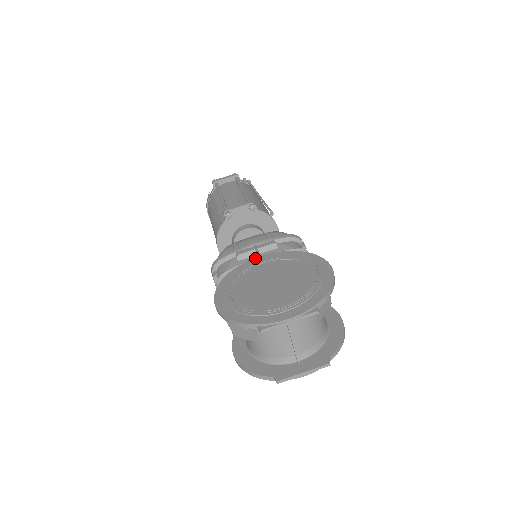
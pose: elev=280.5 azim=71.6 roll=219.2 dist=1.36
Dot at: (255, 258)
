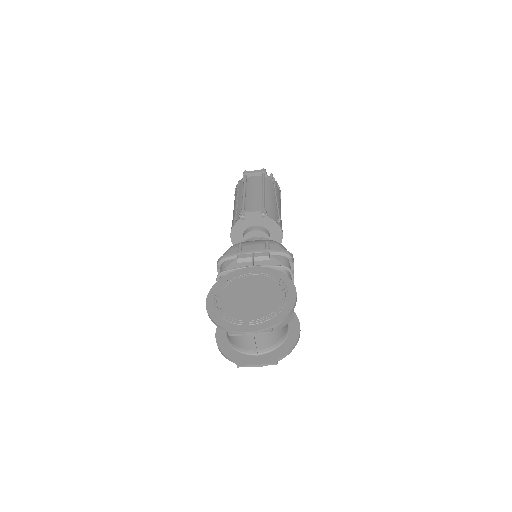
Dot at: (248, 267)
